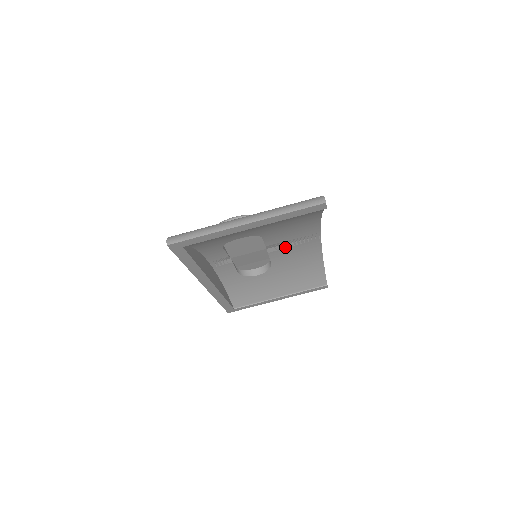
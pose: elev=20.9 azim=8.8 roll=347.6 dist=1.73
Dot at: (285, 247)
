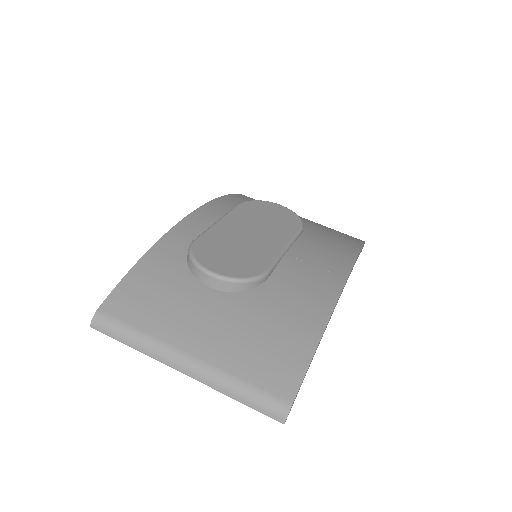
Dot at: occluded
